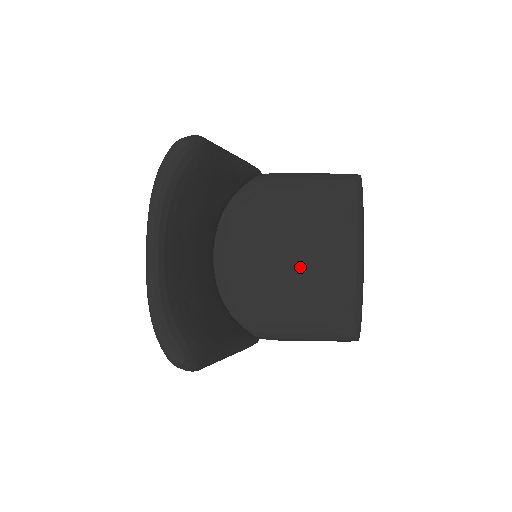
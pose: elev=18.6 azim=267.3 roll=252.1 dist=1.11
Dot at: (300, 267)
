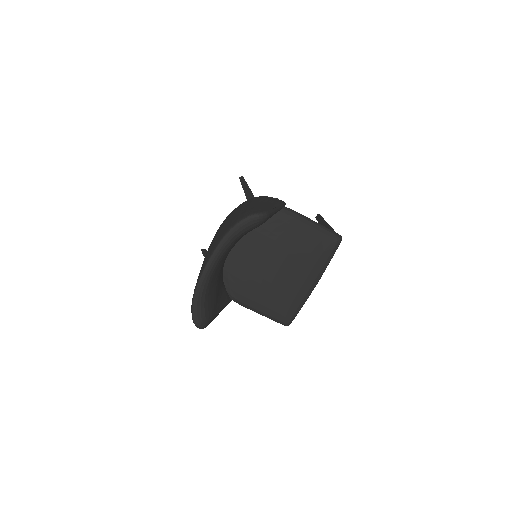
Dot at: (278, 275)
